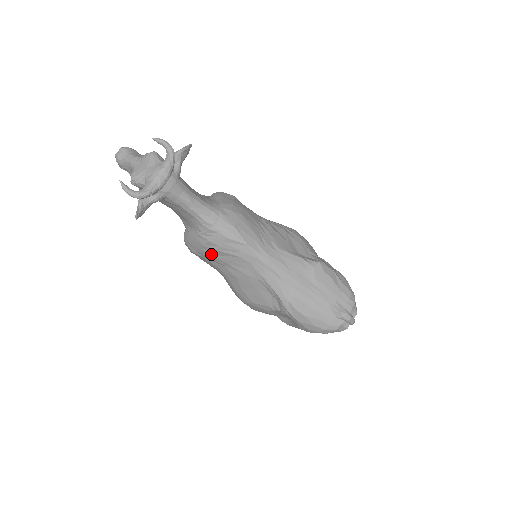
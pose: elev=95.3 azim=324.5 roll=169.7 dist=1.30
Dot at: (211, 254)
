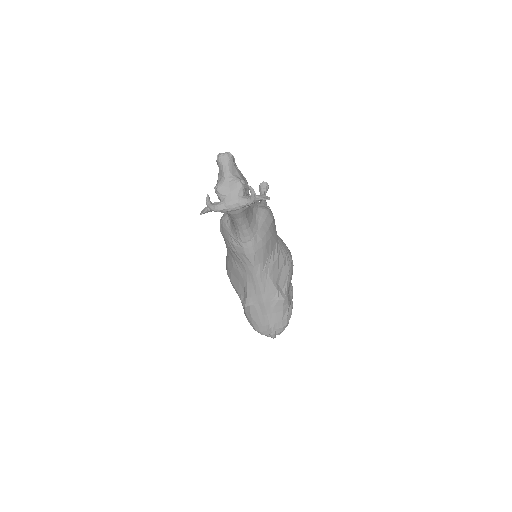
Dot at: (229, 247)
